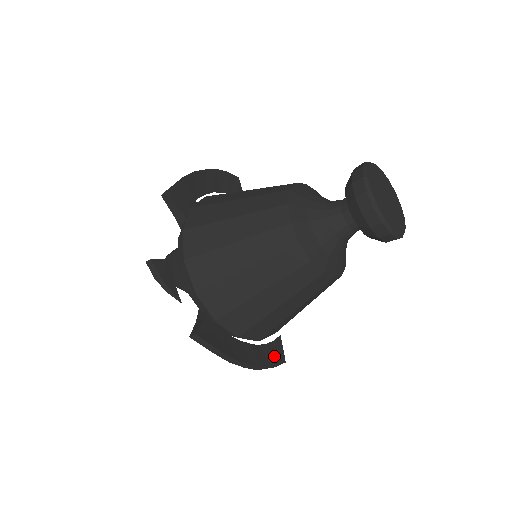
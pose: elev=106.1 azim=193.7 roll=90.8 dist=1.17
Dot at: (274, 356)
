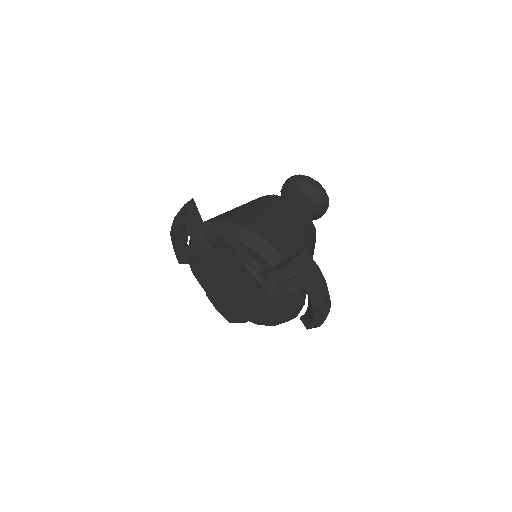
Dot at: occluded
